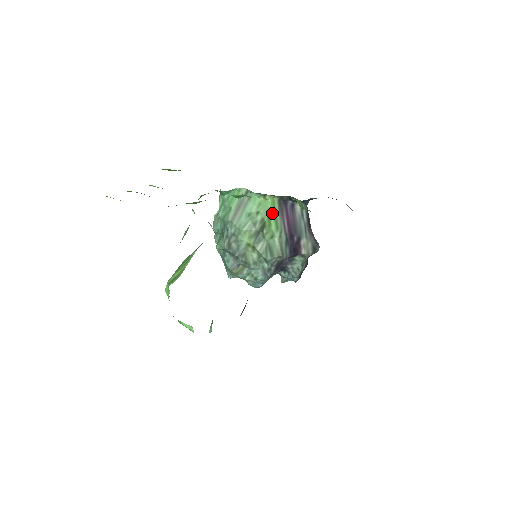
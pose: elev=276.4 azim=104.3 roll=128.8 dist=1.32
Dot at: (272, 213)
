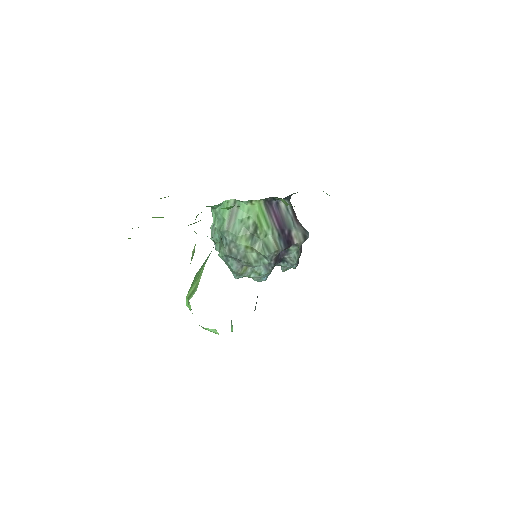
Dot at: (261, 215)
